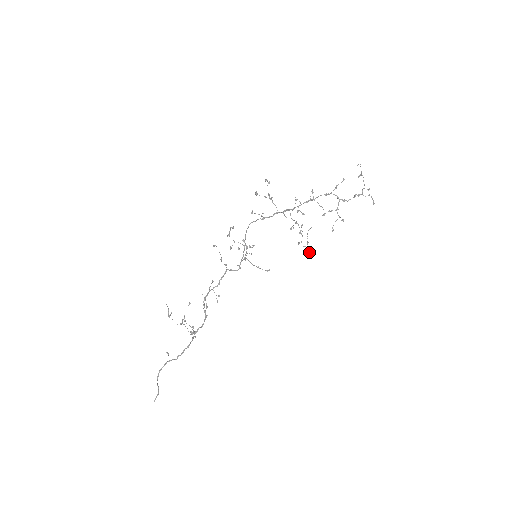
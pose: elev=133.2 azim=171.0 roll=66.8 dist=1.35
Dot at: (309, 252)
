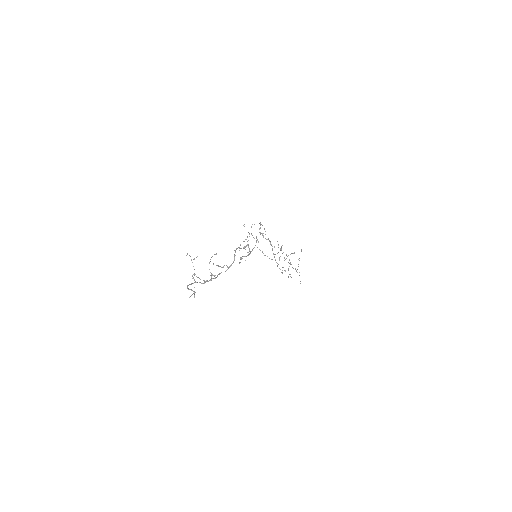
Dot at: occluded
